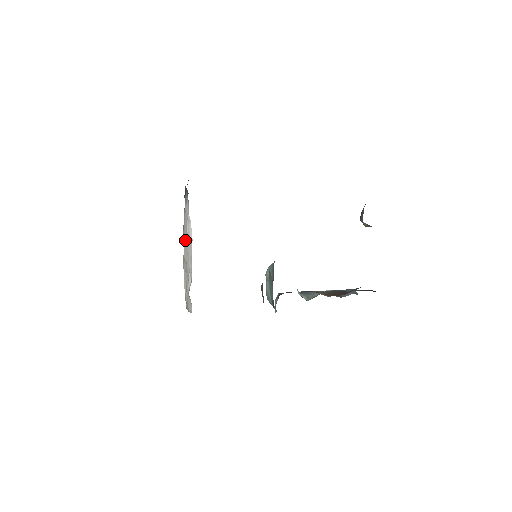
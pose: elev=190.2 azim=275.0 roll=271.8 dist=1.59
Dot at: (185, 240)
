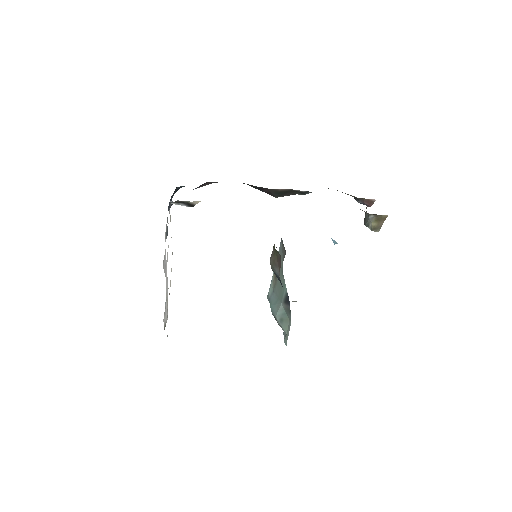
Dot at: occluded
